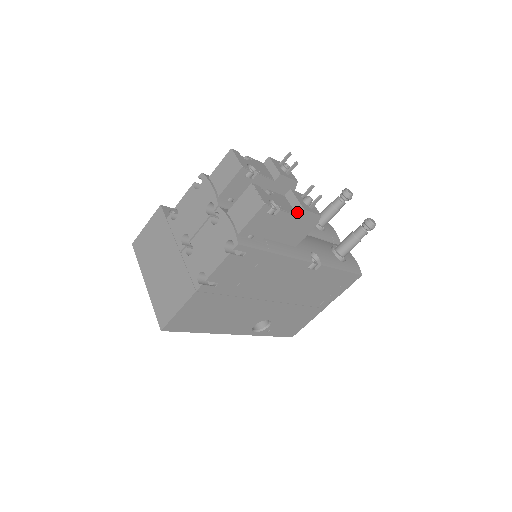
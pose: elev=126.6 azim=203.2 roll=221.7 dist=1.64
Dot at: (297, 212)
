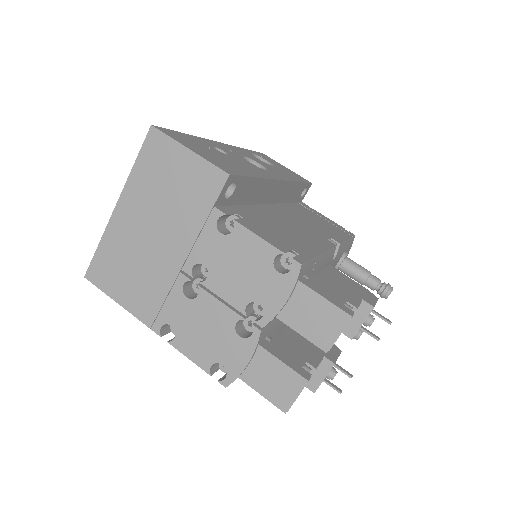
Dot at: (308, 384)
